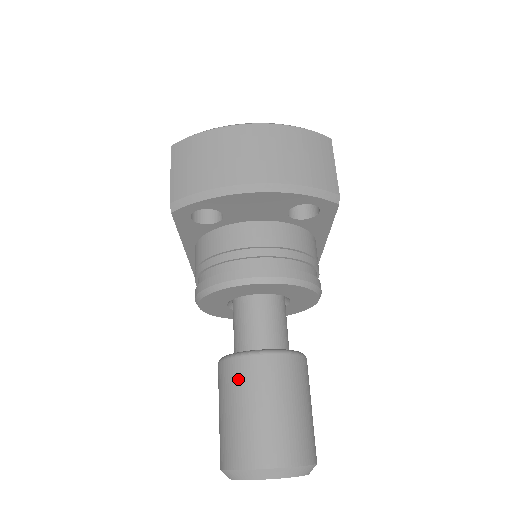
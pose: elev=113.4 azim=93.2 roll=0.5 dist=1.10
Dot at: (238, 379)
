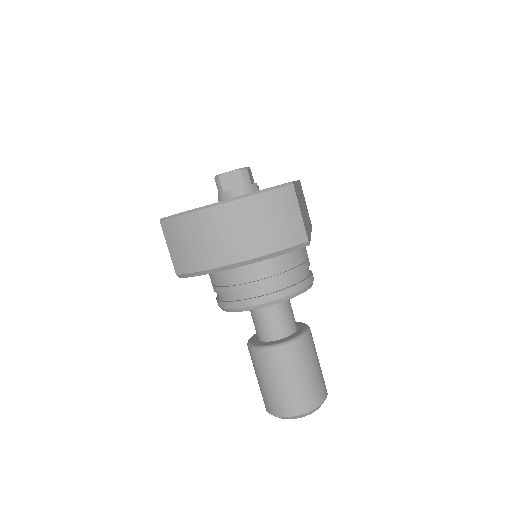
Dot at: (262, 365)
